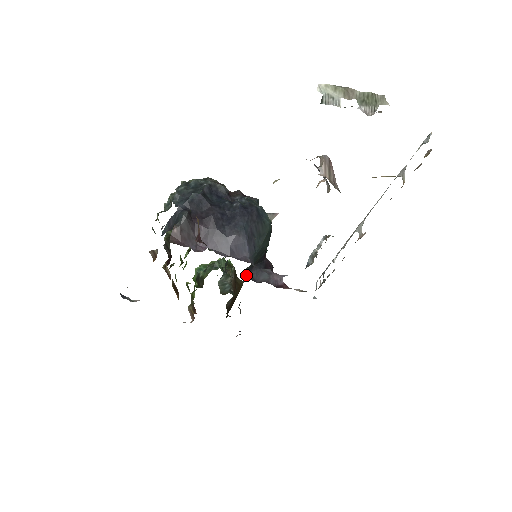
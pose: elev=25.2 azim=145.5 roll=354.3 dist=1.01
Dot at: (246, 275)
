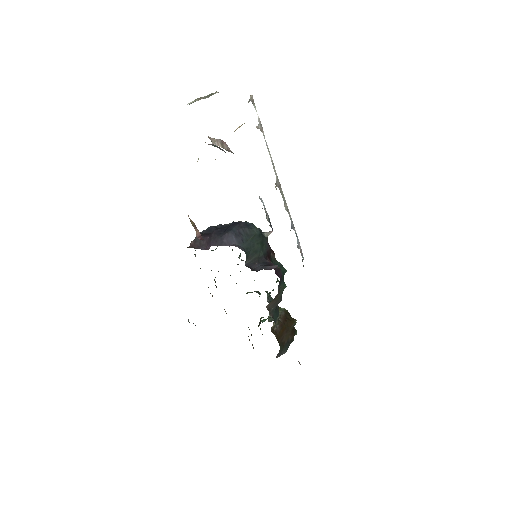
Dot at: (248, 267)
